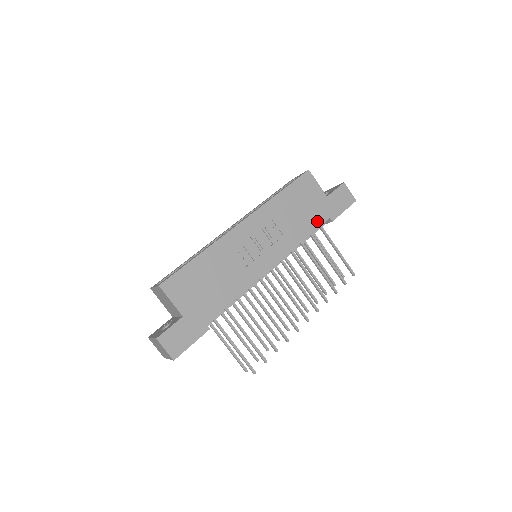
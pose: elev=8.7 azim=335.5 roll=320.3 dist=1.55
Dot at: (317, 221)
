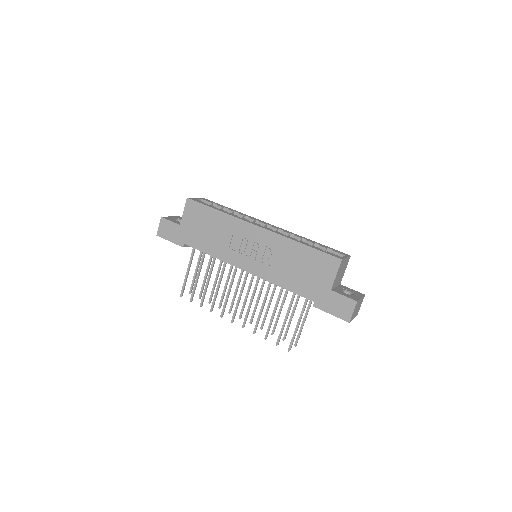
Dot at: (303, 291)
